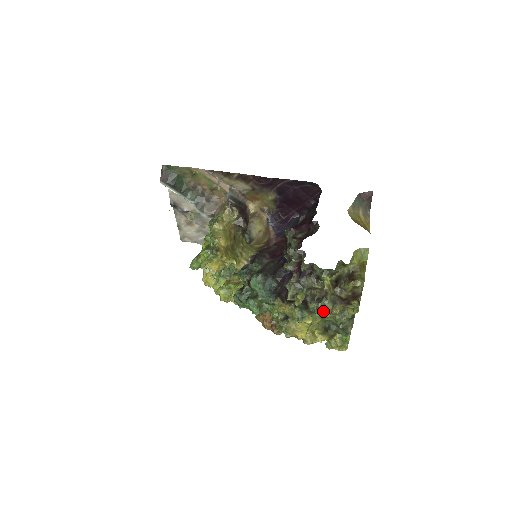
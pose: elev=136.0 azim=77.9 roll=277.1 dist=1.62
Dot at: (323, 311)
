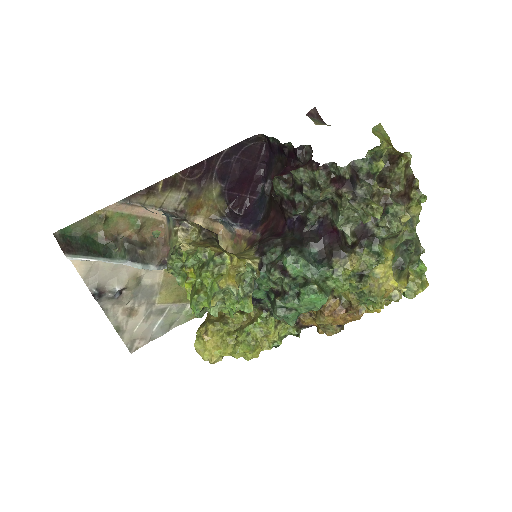
Dot at: (396, 224)
